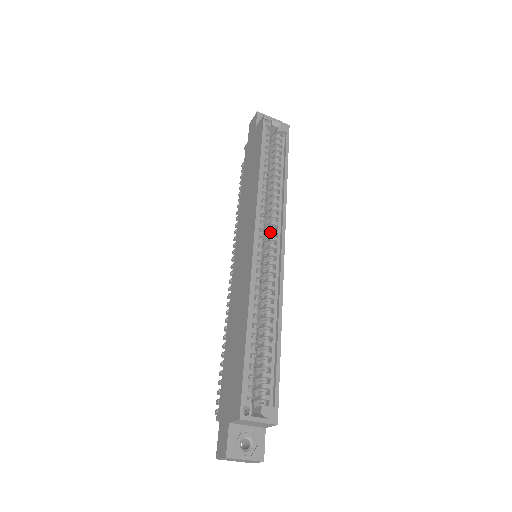
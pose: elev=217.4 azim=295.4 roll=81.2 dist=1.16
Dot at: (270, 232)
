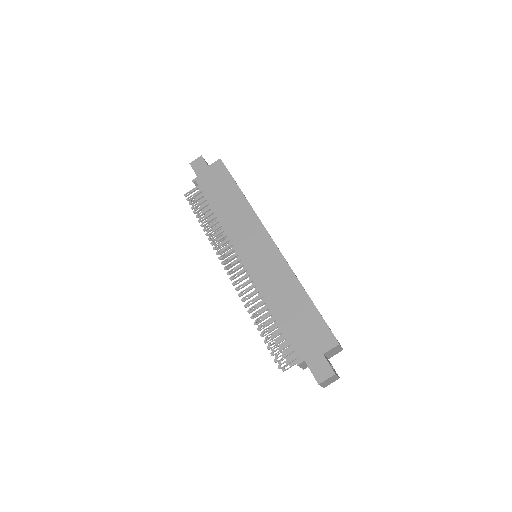
Dot at: occluded
